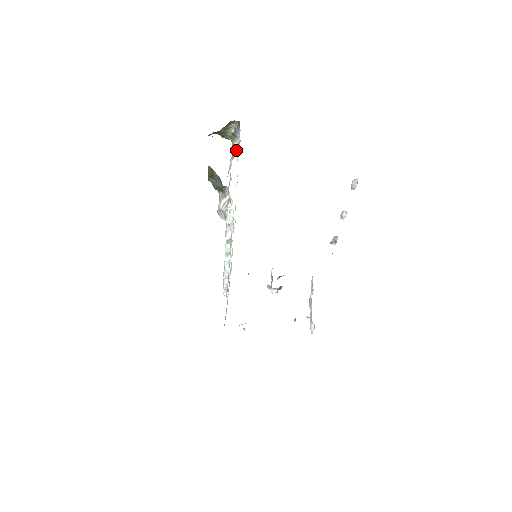
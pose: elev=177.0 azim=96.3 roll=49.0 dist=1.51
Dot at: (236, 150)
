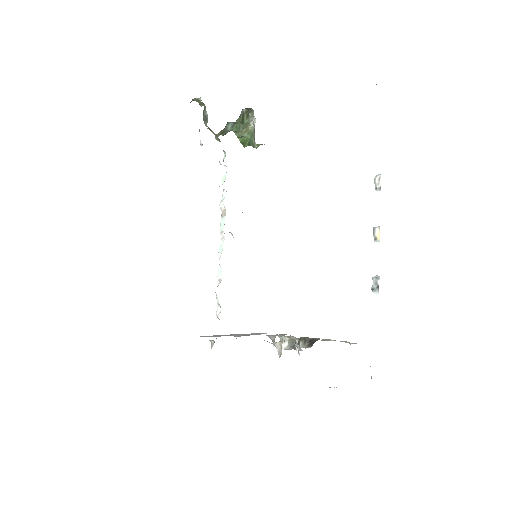
Dot at: occluded
